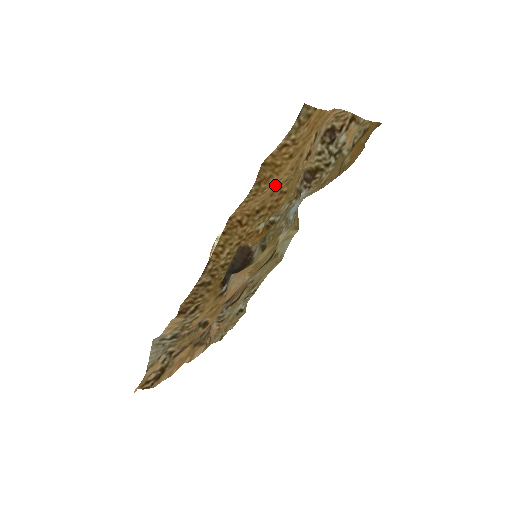
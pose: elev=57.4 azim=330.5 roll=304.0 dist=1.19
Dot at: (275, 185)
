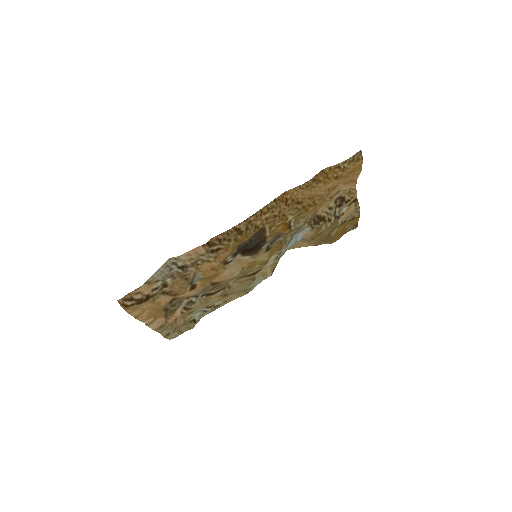
Dot at: (316, 192)
